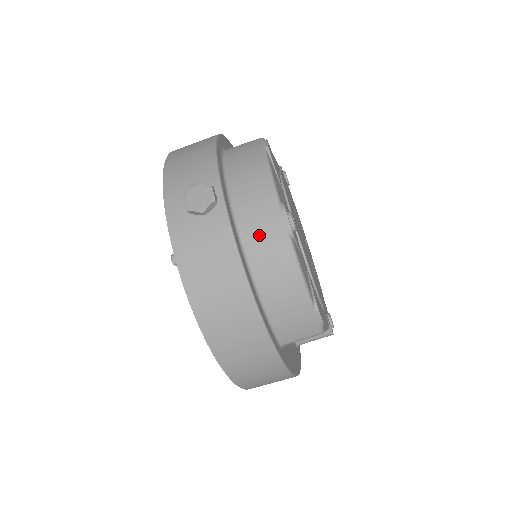
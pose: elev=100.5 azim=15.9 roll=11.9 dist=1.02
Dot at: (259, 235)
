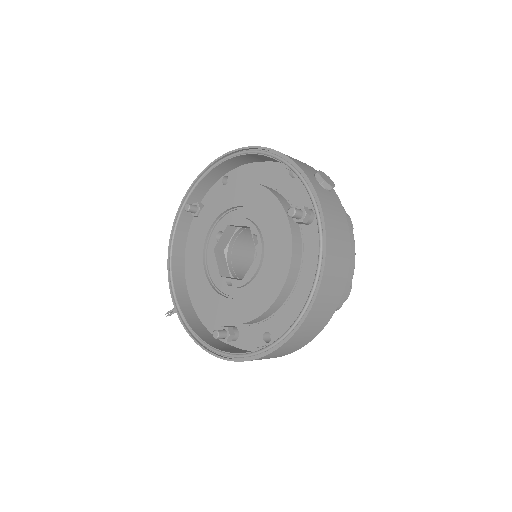
Dot at: occluded
